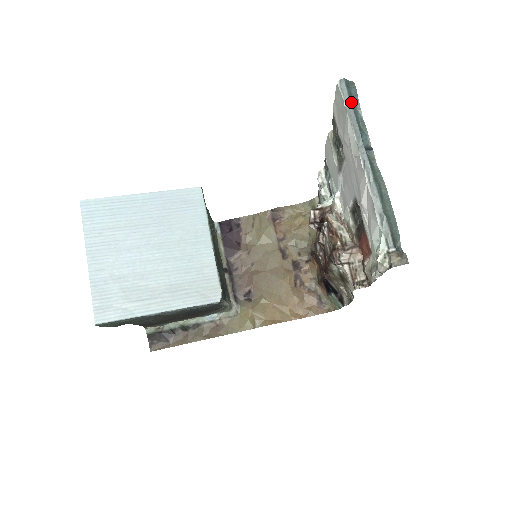
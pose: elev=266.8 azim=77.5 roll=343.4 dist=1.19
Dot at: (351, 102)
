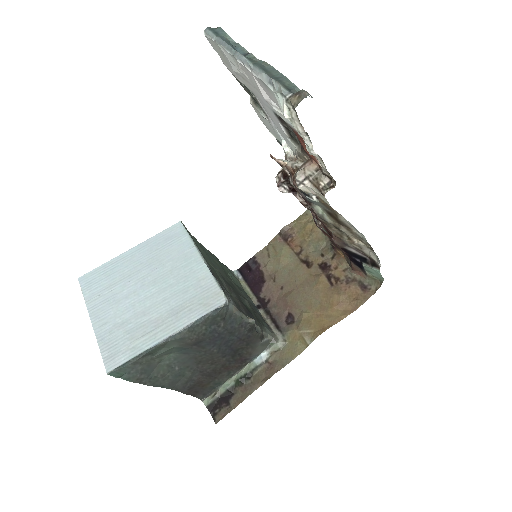
Dot at: (218, 36)
